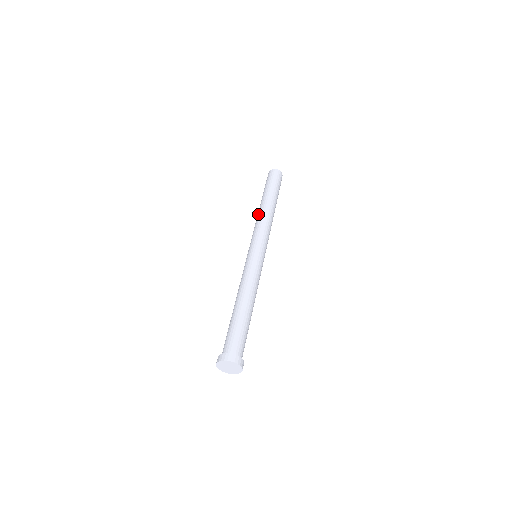
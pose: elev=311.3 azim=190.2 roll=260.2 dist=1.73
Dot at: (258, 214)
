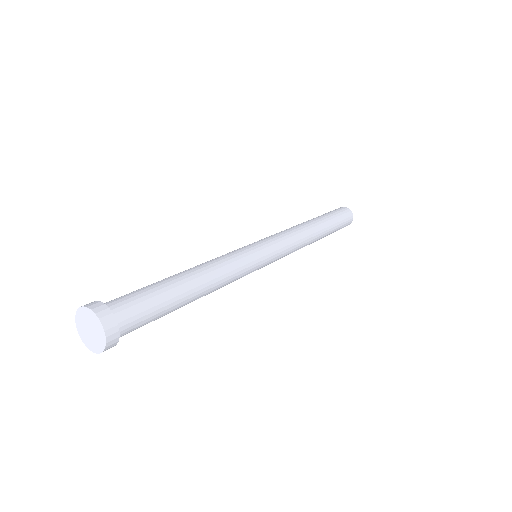
Dot at: occluded
